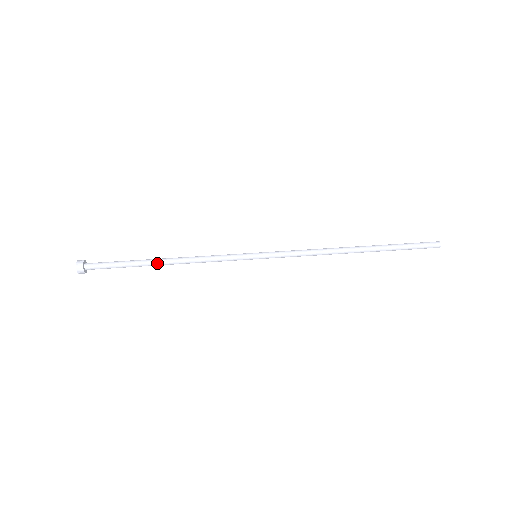
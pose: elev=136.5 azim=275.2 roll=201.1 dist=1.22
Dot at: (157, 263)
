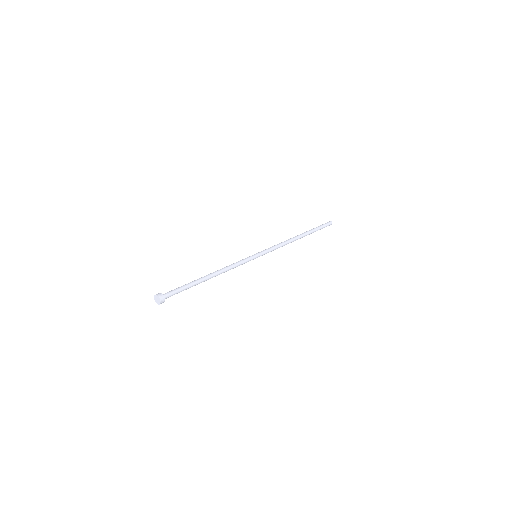
Dot at: (207, 278)
